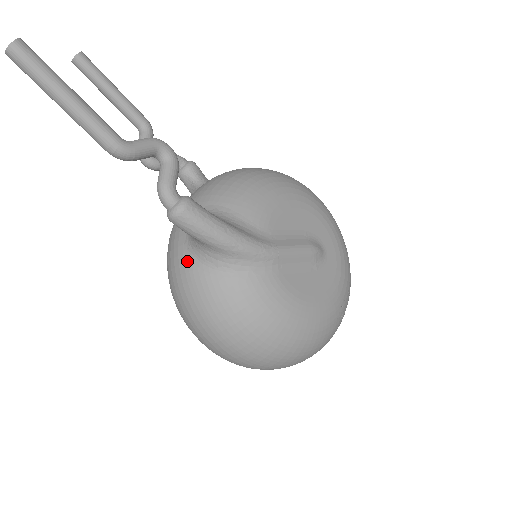
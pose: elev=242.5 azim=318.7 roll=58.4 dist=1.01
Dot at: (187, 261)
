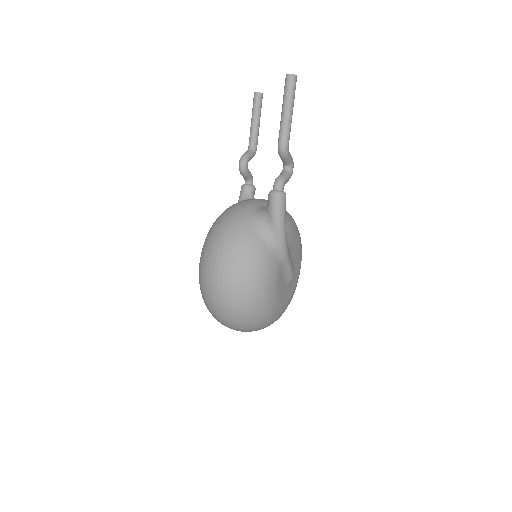
Dot at: (248, 220)
